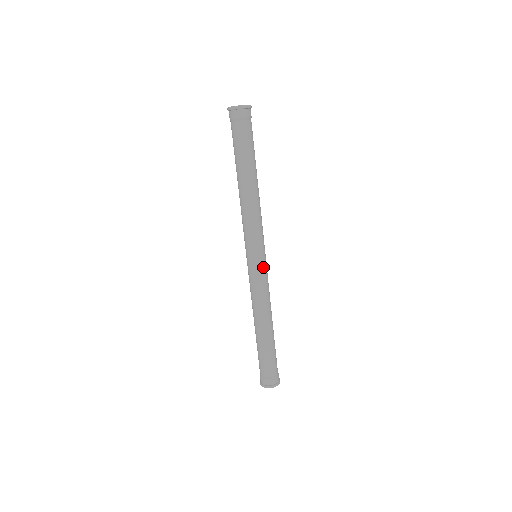
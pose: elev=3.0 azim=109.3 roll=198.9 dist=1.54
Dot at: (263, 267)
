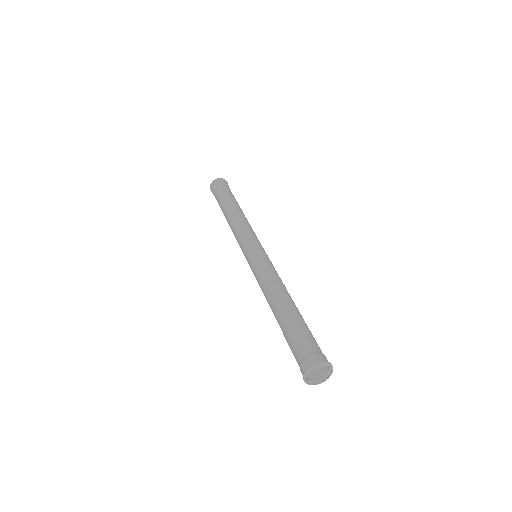
Dot at: (257, 255)
